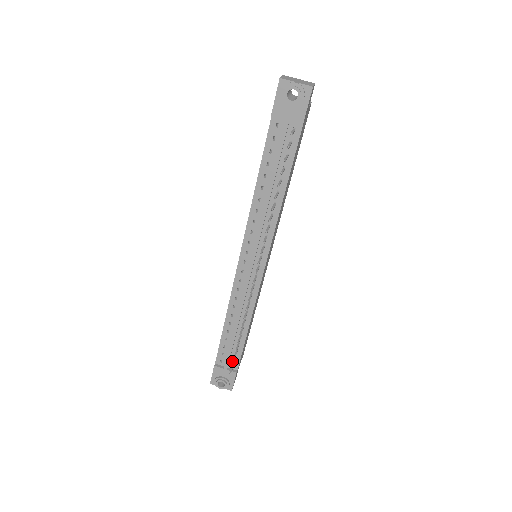
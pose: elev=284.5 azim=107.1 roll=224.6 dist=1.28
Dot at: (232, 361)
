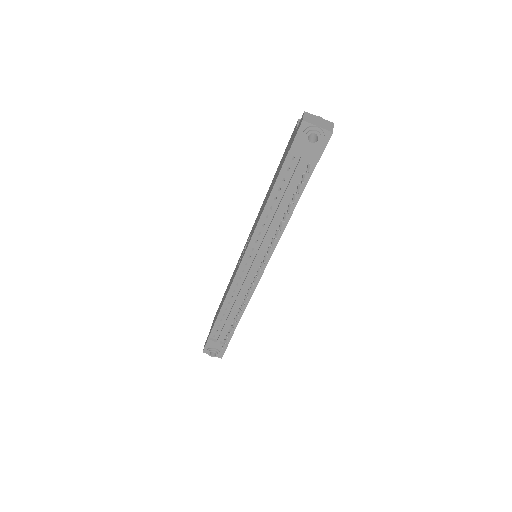
Dot at: (224, 337)
